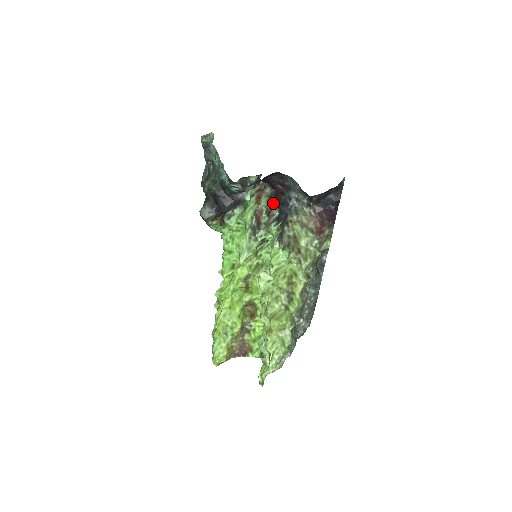
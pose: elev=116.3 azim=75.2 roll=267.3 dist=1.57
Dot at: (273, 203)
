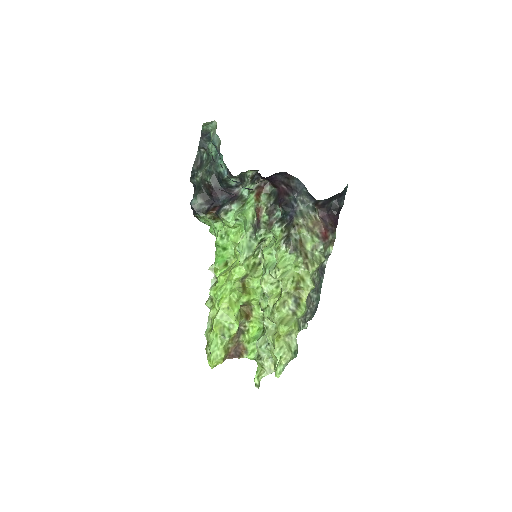
Dot at: (275, 202)
